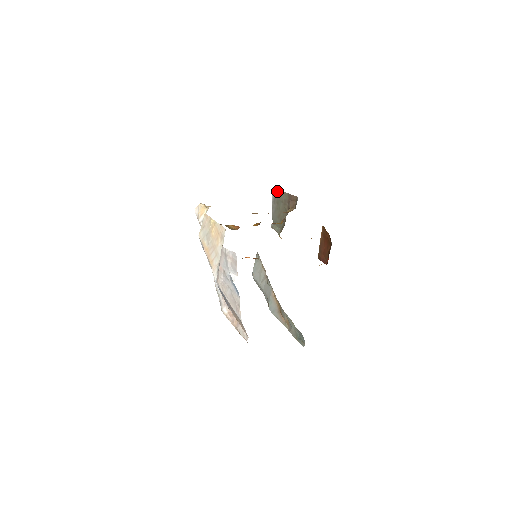
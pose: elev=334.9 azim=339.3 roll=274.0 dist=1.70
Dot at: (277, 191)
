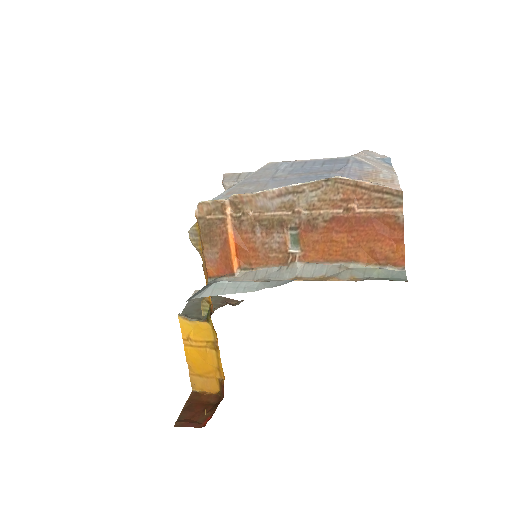
Dot at: occluded
